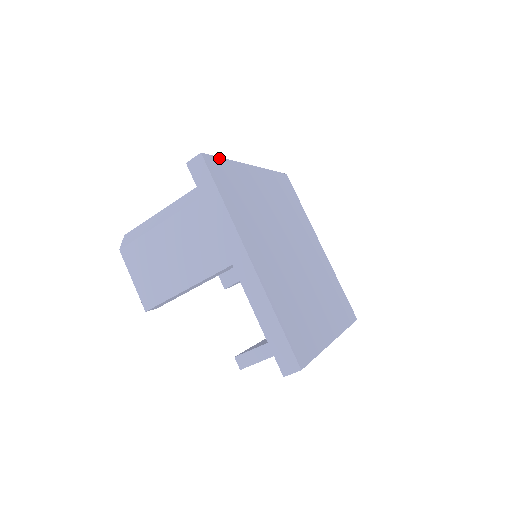
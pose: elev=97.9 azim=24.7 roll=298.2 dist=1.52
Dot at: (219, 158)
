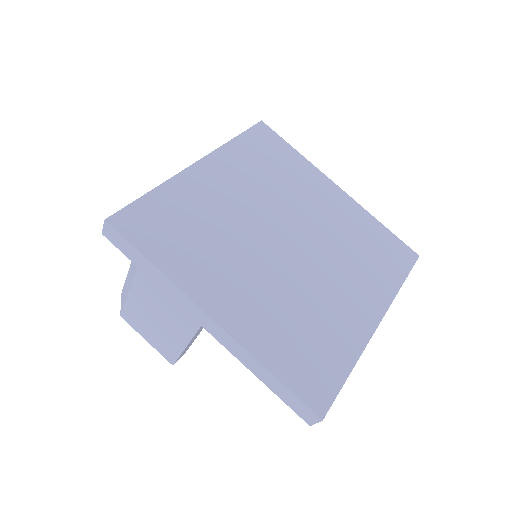
Dot at: (137, 201)
